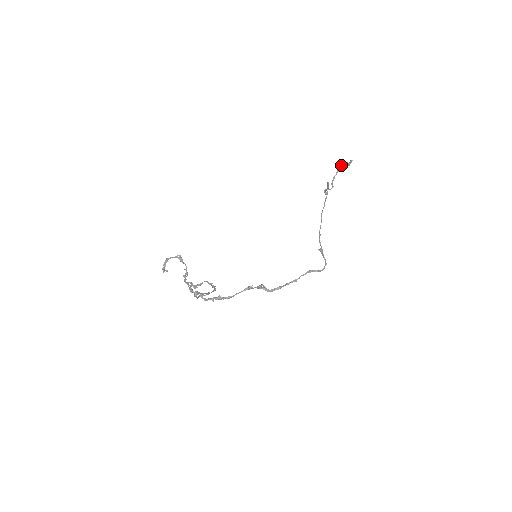
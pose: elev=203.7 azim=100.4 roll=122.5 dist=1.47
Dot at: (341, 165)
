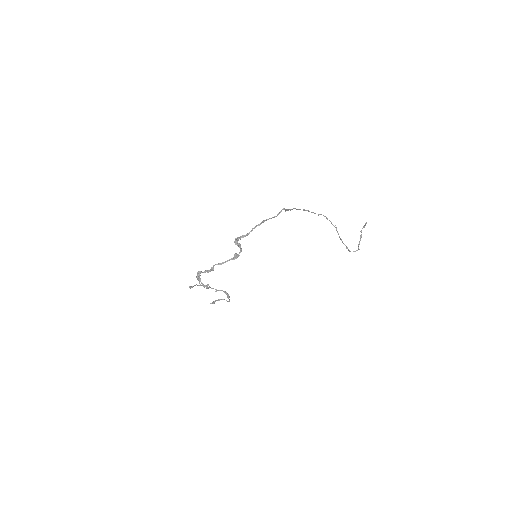
Dot at: (360, 231)
